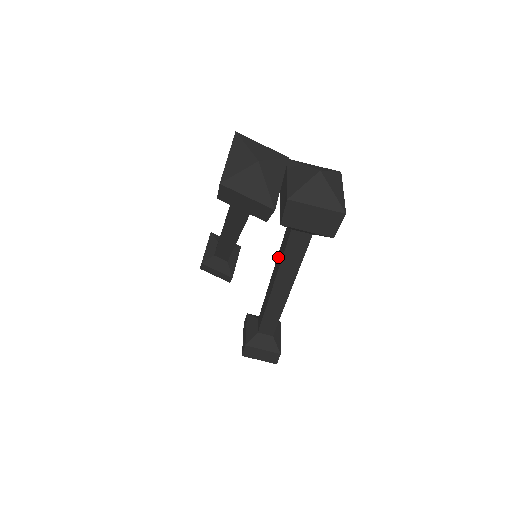
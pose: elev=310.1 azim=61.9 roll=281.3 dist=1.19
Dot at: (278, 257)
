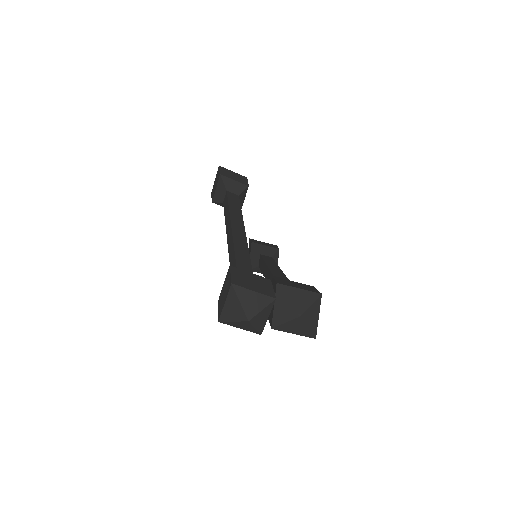
Dot at: occluded
